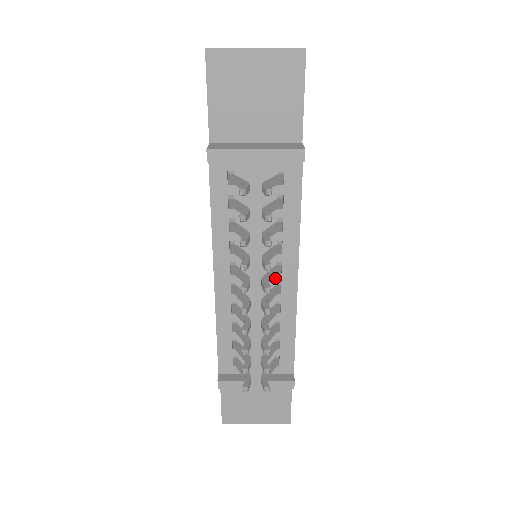
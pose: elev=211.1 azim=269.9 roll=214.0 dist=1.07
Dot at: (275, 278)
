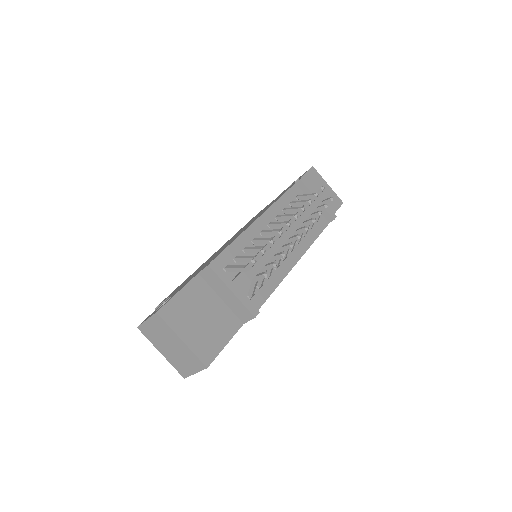
Dot at: occluded
